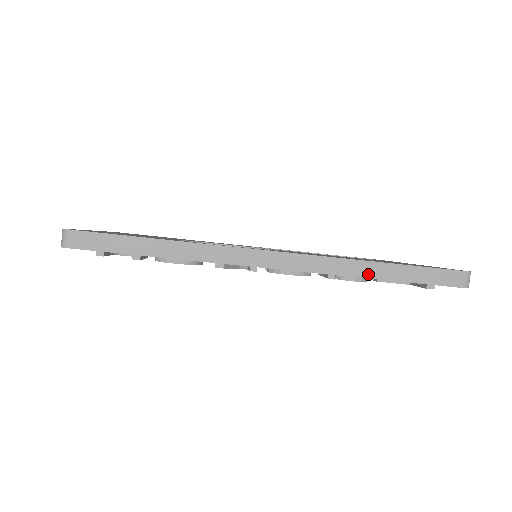
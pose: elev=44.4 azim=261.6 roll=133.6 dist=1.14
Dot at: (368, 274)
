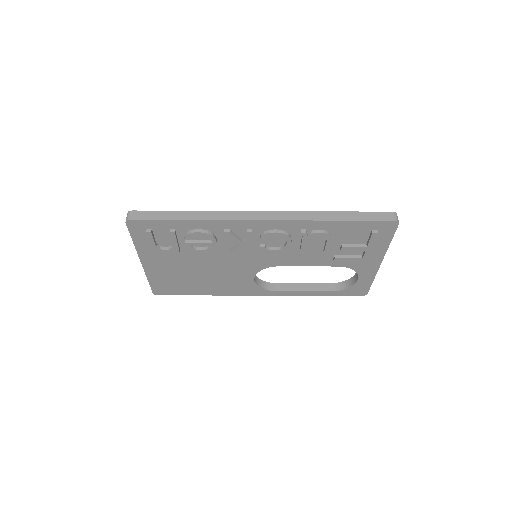
Dot at: (325, 218)
